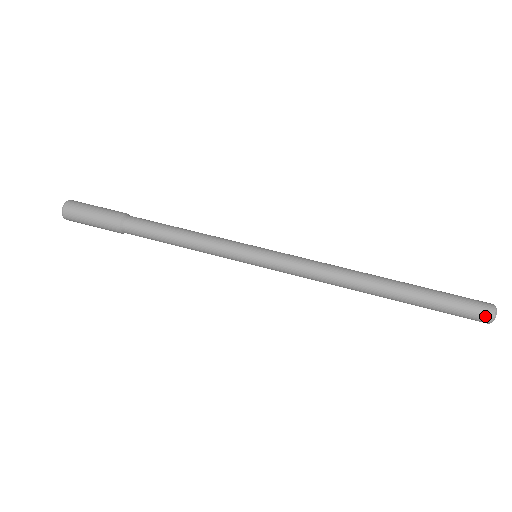
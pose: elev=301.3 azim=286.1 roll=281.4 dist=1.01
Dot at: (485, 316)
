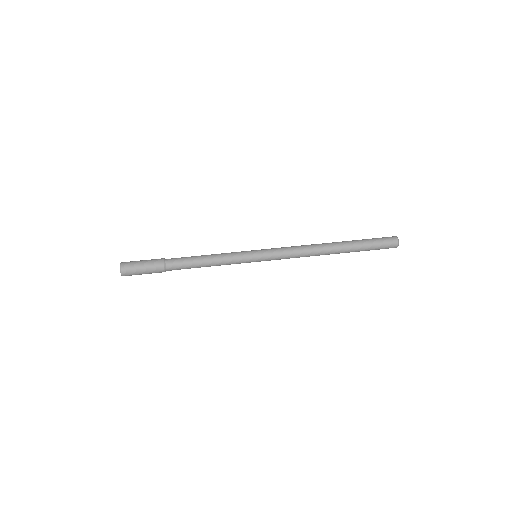
Dot at: (394, 242)
